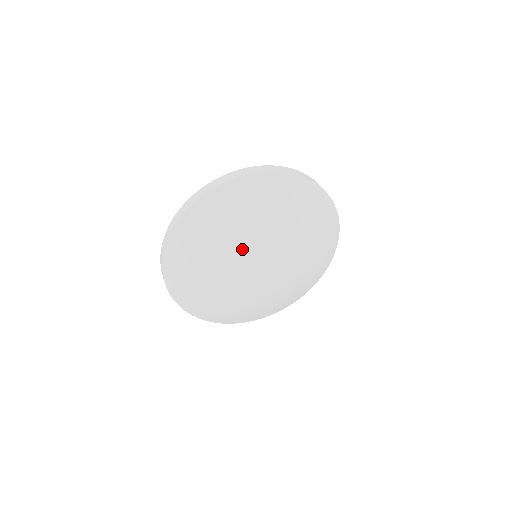
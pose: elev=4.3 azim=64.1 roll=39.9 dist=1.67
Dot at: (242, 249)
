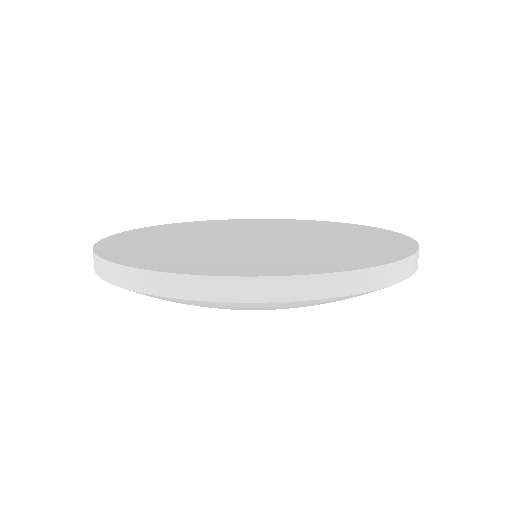
Dot at: occluded
